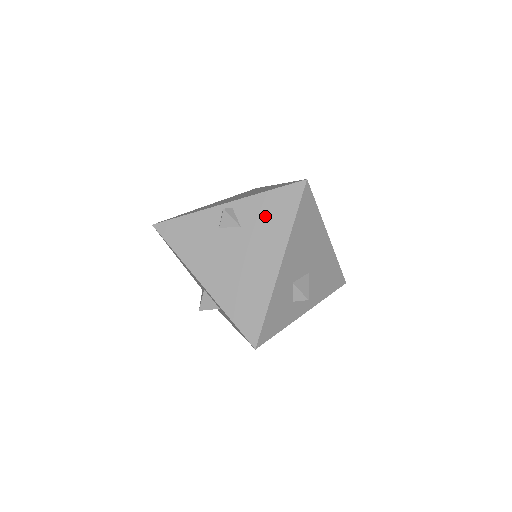
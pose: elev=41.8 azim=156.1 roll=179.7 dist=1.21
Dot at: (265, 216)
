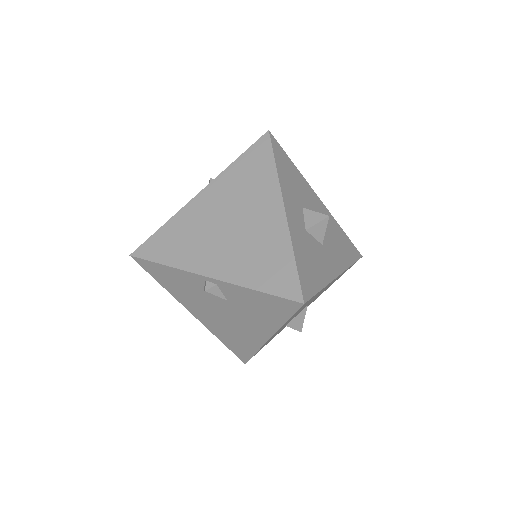
Dot at: (253, 306)
